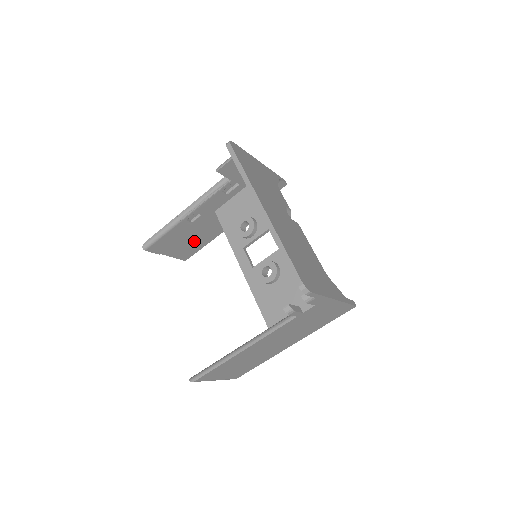
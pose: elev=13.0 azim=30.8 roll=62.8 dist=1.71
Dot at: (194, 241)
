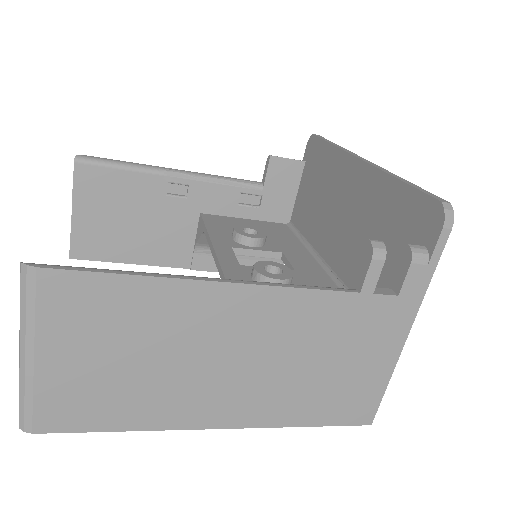
Dot at: (123, 235)
